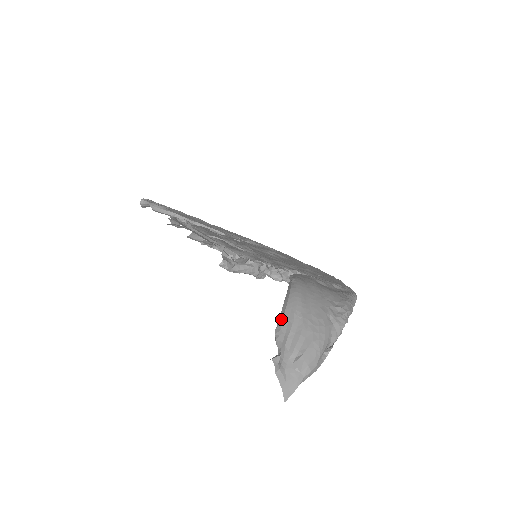
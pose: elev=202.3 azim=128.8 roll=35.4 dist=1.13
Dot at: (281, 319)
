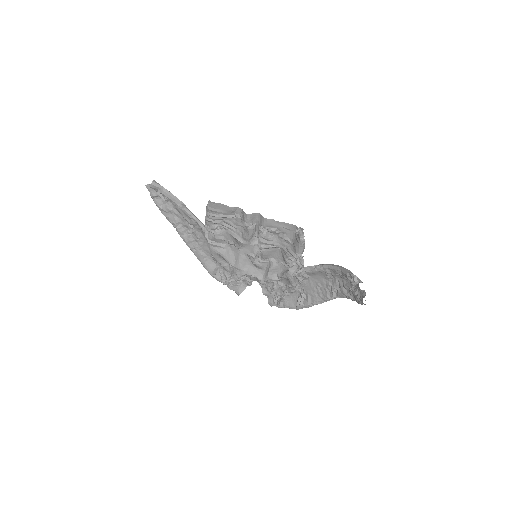
Dot at: (349, 271)
